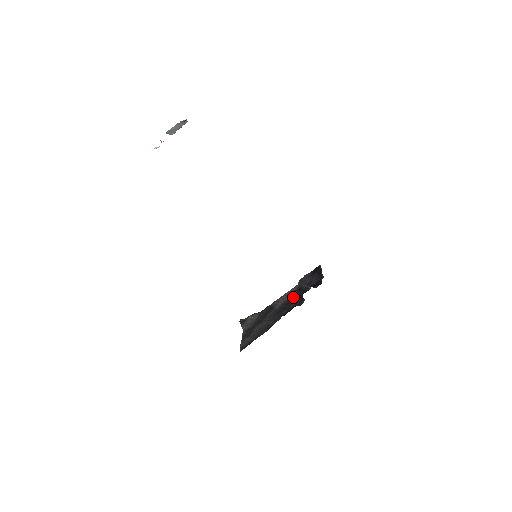
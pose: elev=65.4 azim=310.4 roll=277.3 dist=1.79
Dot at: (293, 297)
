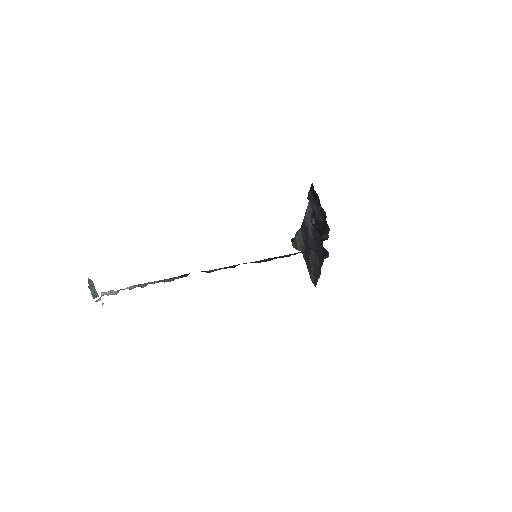
Dot at: occluded
